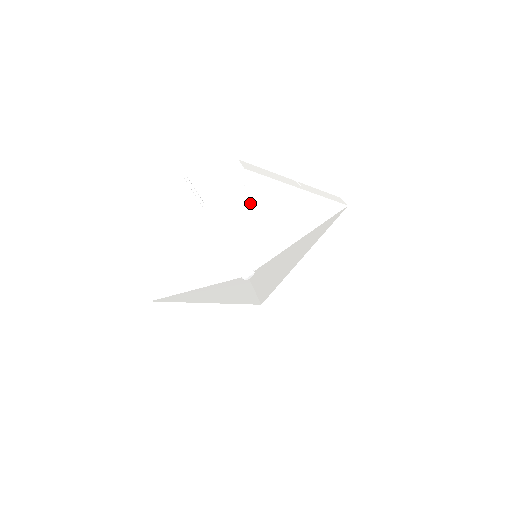
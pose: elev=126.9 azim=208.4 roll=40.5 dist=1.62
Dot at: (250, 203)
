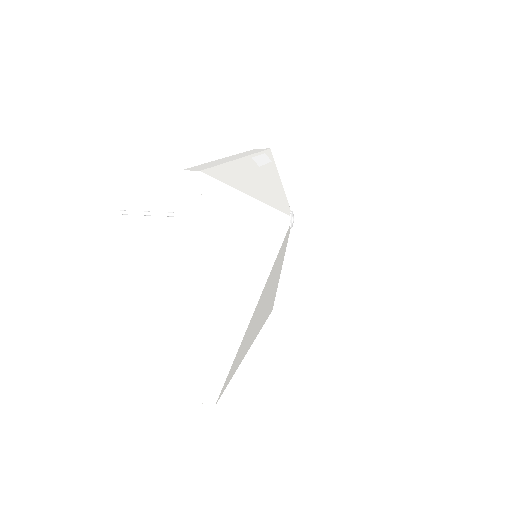
Dot at: occluded
